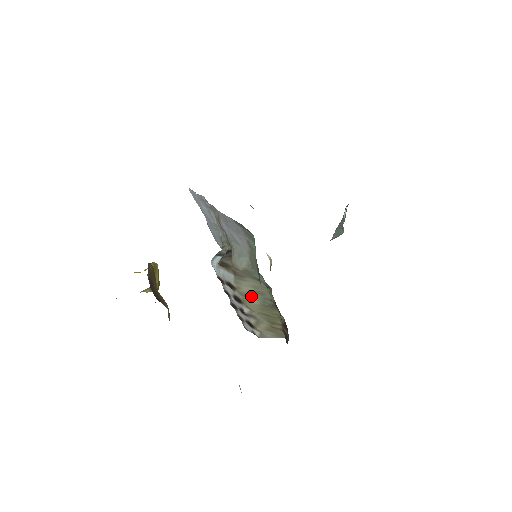
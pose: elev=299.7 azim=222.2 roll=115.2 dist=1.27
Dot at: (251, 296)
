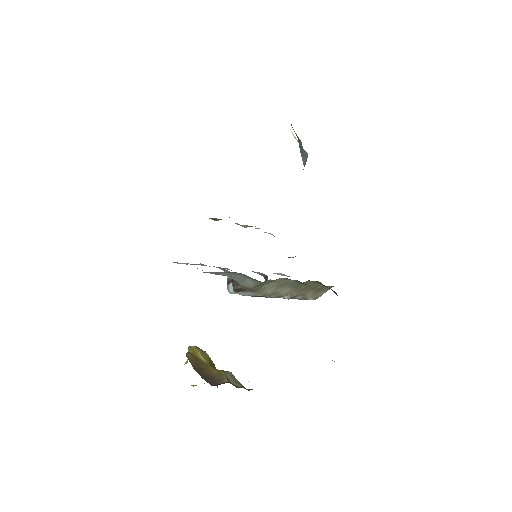
Dot at: (279, 290)
